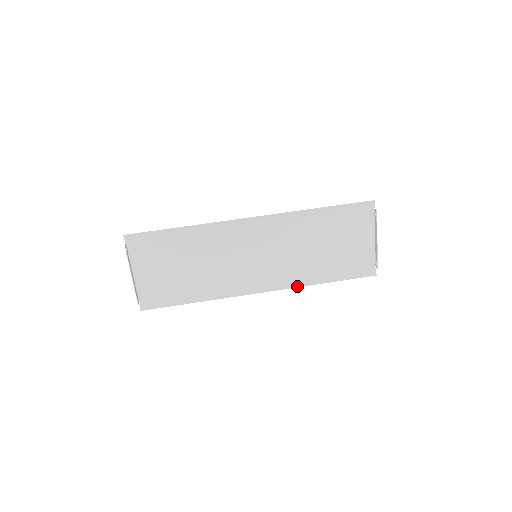
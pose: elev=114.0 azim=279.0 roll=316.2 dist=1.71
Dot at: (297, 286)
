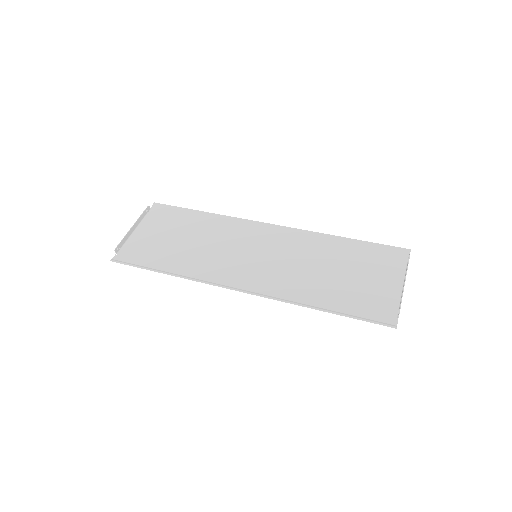
Dot at: (285, 300)
